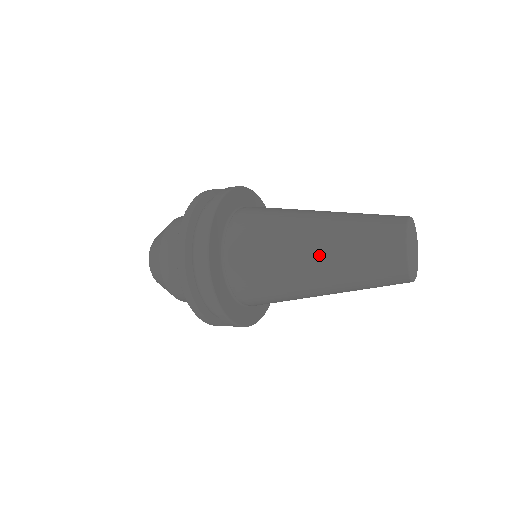
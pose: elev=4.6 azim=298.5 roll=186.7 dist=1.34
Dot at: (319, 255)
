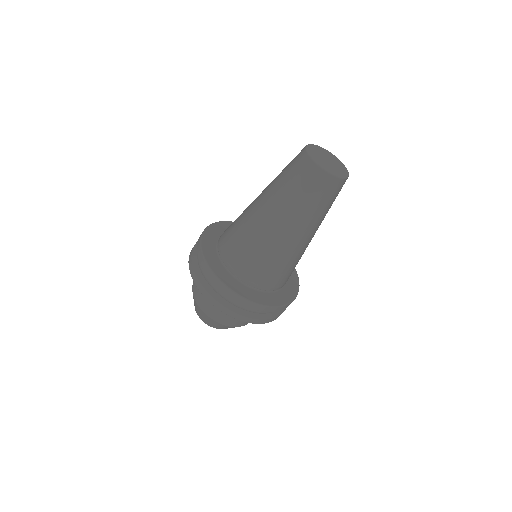
Dot at: (268, 207)
